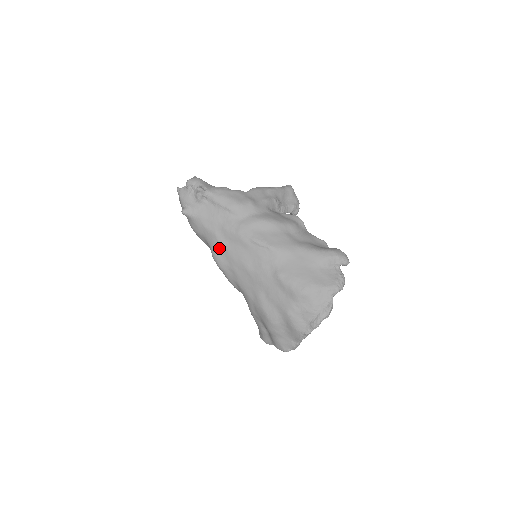
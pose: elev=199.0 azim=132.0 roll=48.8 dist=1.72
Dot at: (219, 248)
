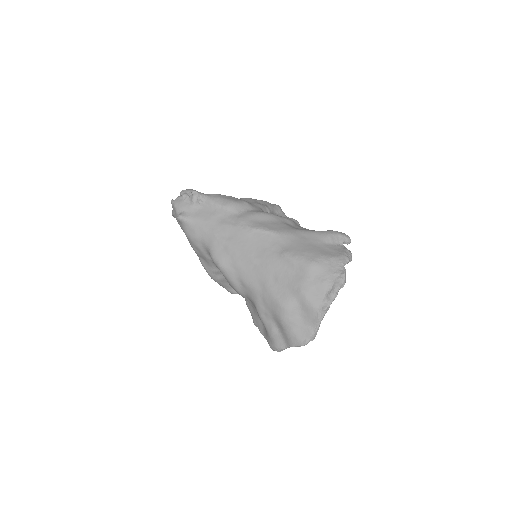
Dot at: (219, 246)
